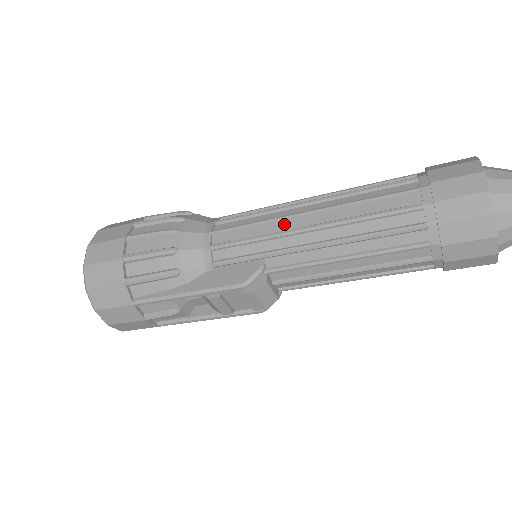
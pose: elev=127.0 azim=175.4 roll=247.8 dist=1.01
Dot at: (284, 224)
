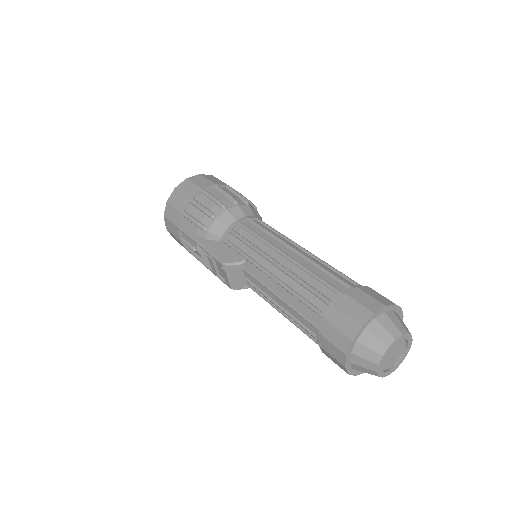
Dot at: (270, 250)
